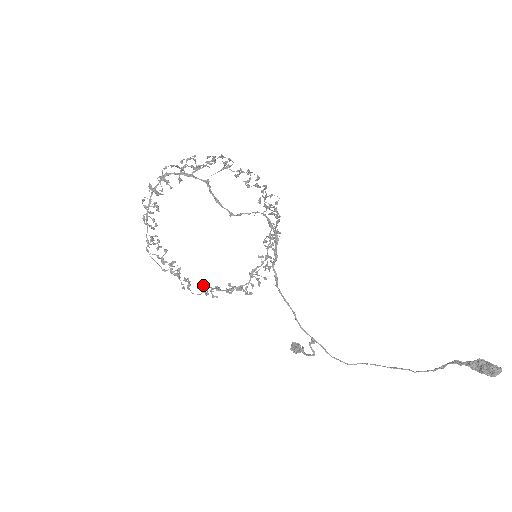
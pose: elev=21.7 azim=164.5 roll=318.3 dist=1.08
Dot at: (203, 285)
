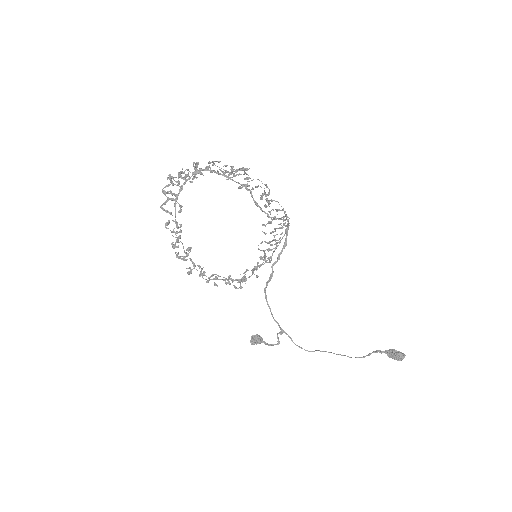
Dot at: (200, 274)
